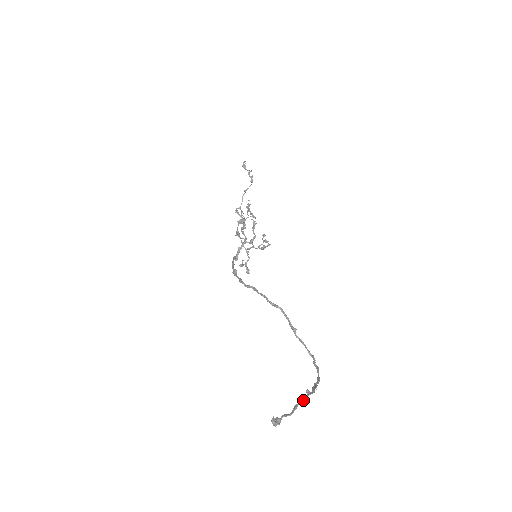
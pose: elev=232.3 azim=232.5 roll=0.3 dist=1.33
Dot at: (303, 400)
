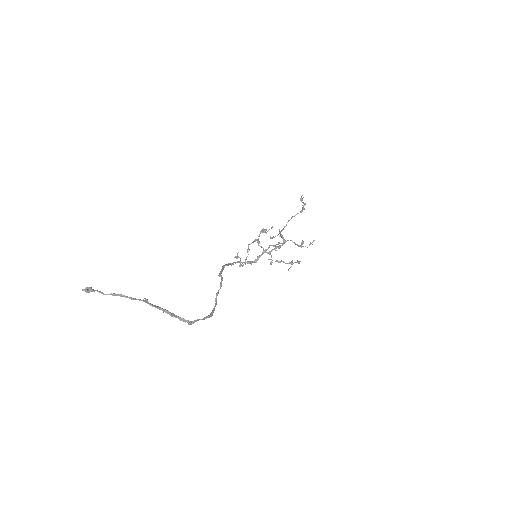
Dot at: (130, 297)
